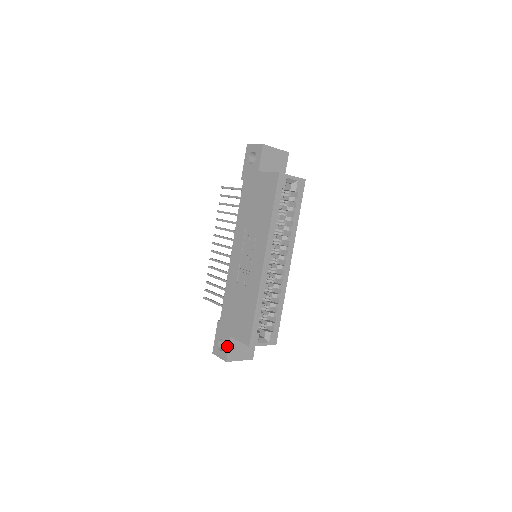
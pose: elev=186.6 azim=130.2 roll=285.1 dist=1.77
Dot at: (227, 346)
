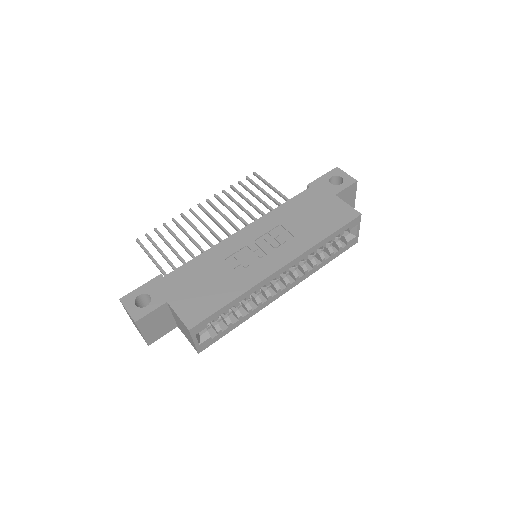
Dot at: (153, 307)
